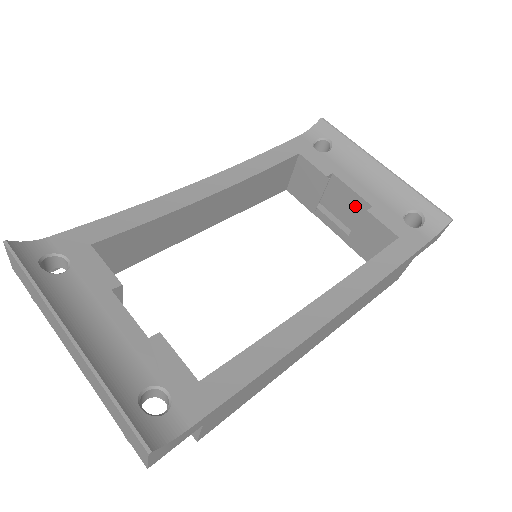
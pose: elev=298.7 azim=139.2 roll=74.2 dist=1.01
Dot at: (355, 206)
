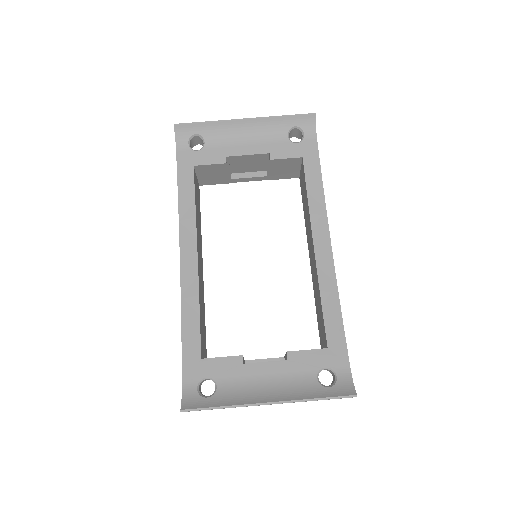
Dot at: (257, 160)
